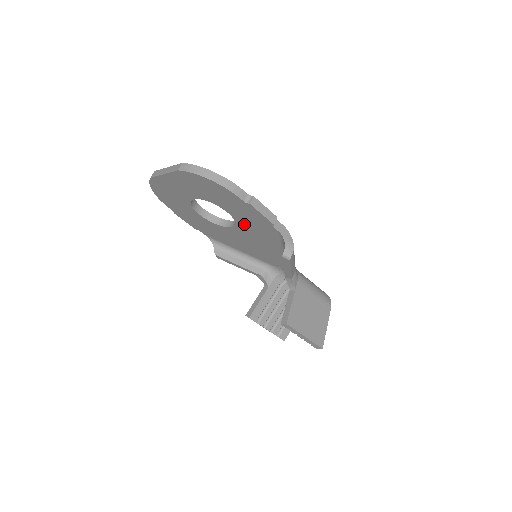
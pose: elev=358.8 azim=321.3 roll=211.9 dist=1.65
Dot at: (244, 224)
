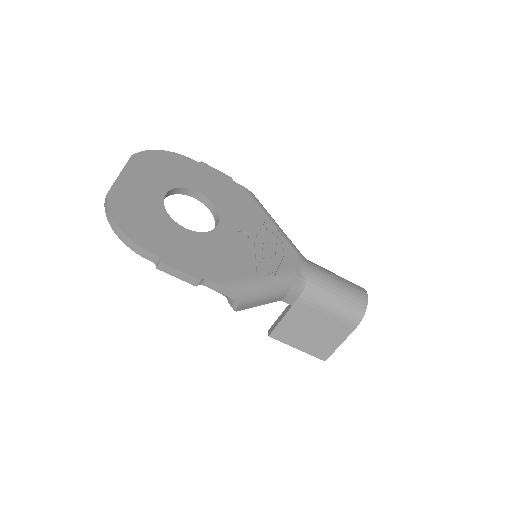
Dot at: occluded
